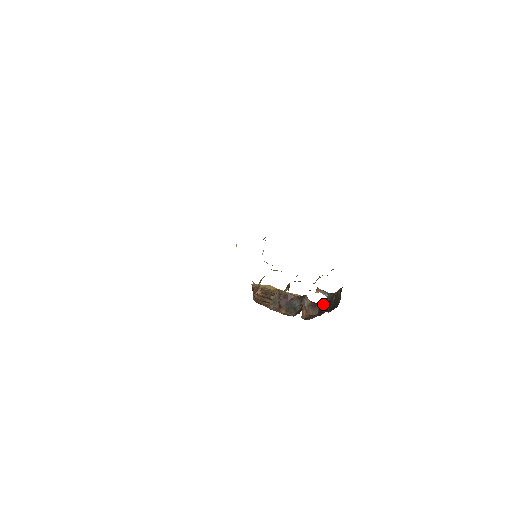
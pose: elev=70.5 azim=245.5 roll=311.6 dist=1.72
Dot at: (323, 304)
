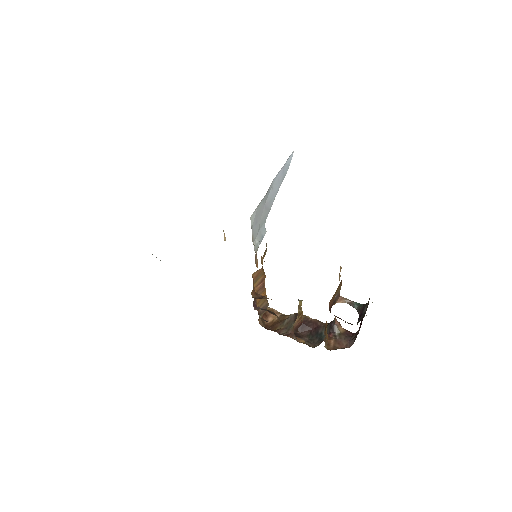
Dot at: (359, 328)
